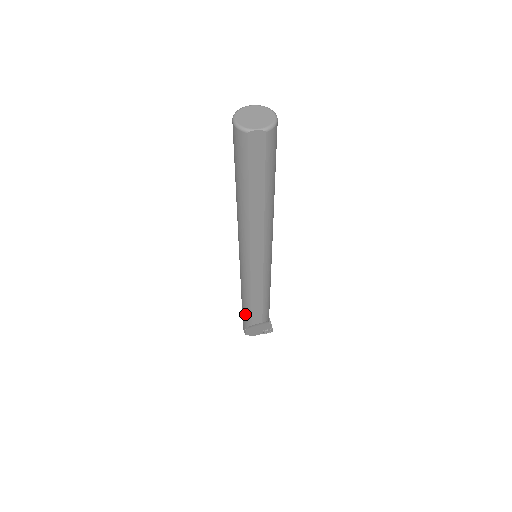
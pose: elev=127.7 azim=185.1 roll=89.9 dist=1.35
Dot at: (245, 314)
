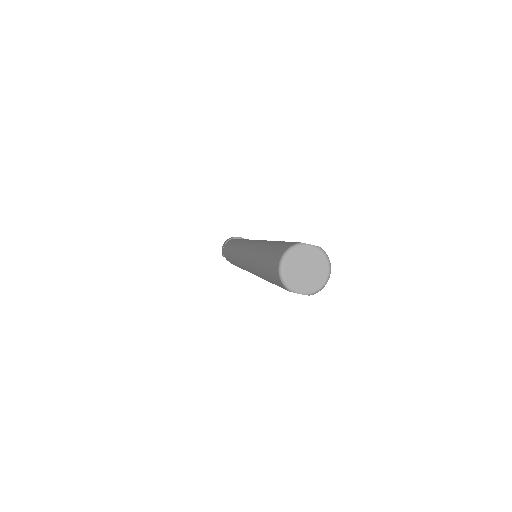
Dot at: (227, 258)
